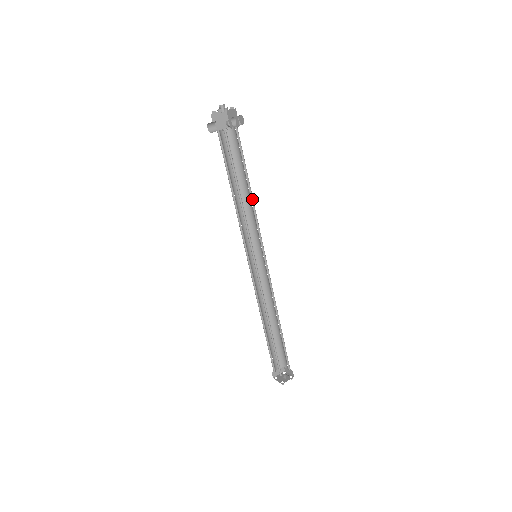
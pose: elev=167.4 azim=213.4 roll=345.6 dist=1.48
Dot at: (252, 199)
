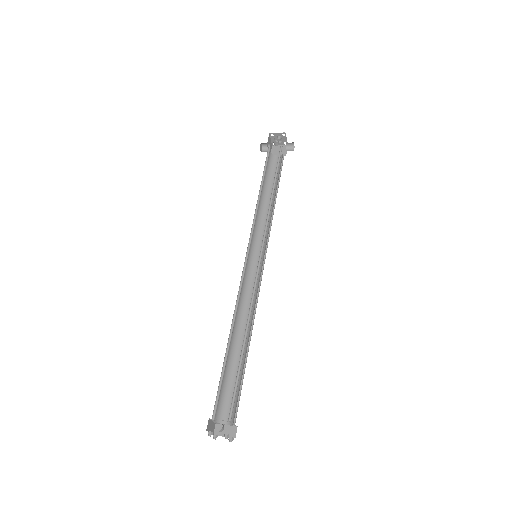
Dot at: occluded
